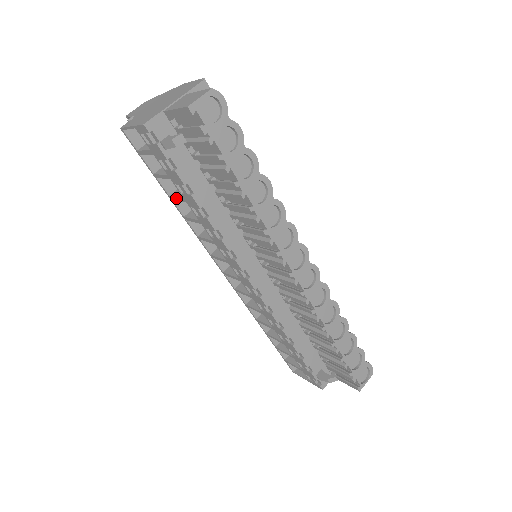
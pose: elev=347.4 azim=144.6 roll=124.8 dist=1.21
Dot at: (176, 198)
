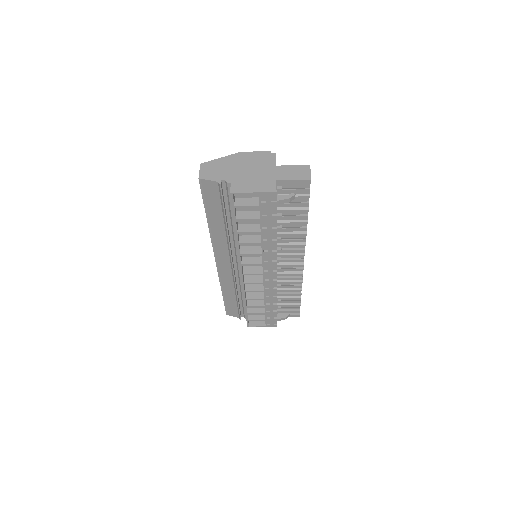
Dot at: (248, 232)
